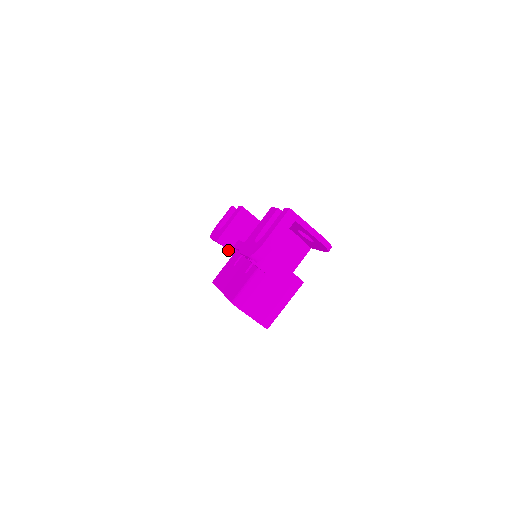
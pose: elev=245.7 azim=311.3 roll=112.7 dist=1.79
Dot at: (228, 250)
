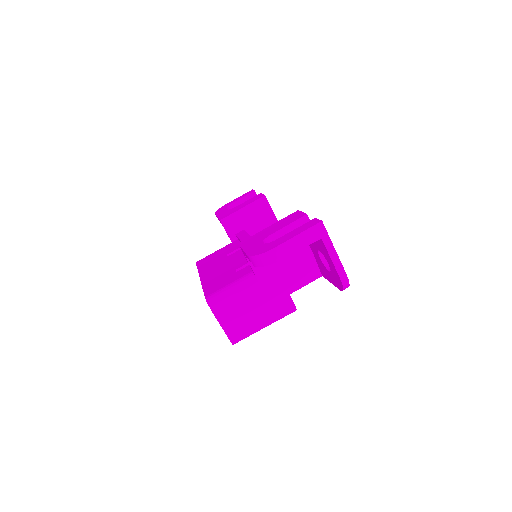
Dot at: (228, 235)
